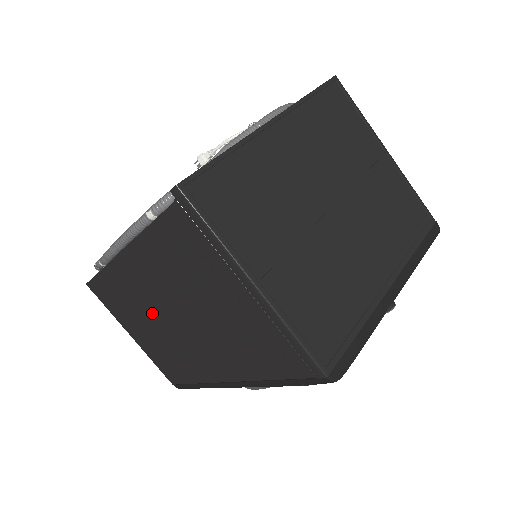
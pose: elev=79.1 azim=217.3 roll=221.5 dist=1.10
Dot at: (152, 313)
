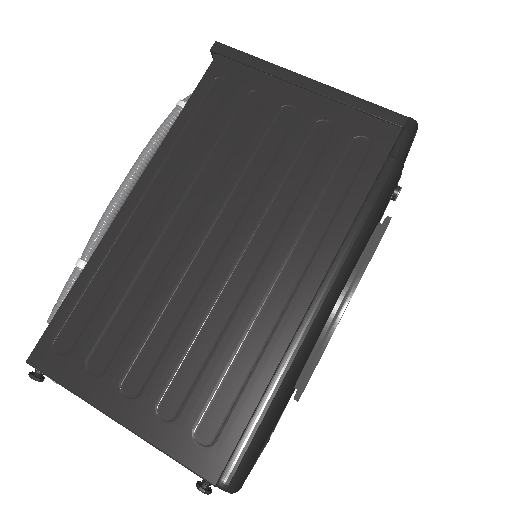
Dot at: (176, 274)
